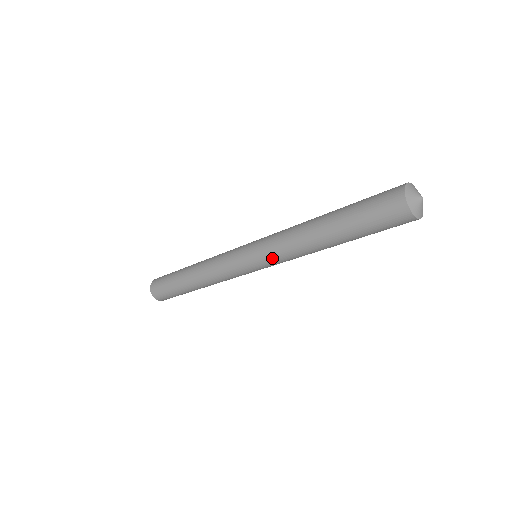
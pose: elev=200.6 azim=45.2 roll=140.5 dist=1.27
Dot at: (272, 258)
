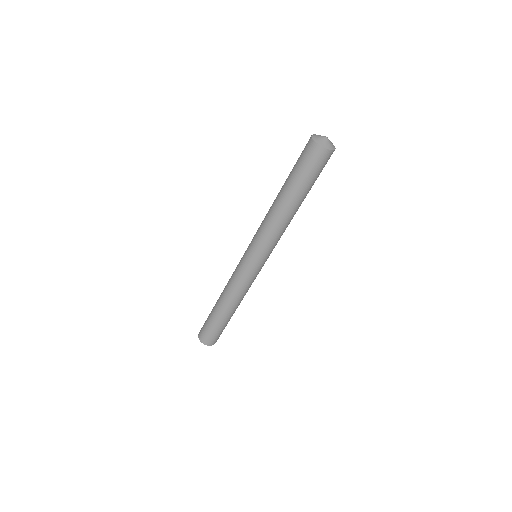
Dot at: (256, 237)
